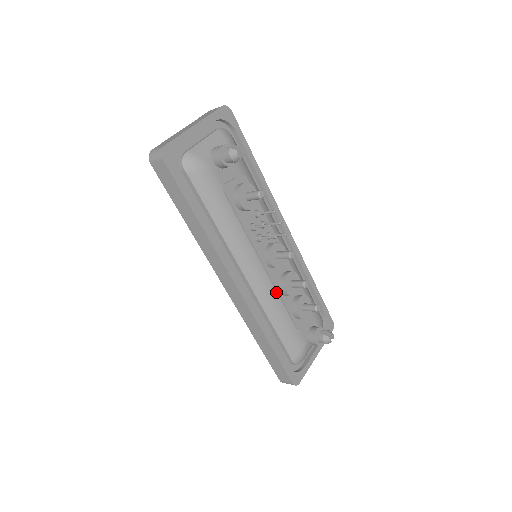
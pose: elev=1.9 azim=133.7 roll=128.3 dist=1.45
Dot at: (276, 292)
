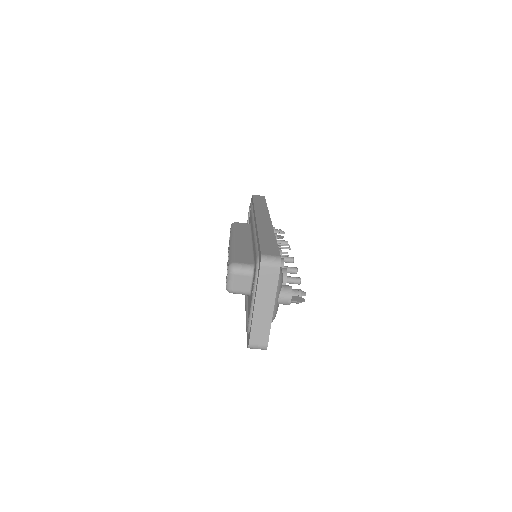
Dot at: occluded
